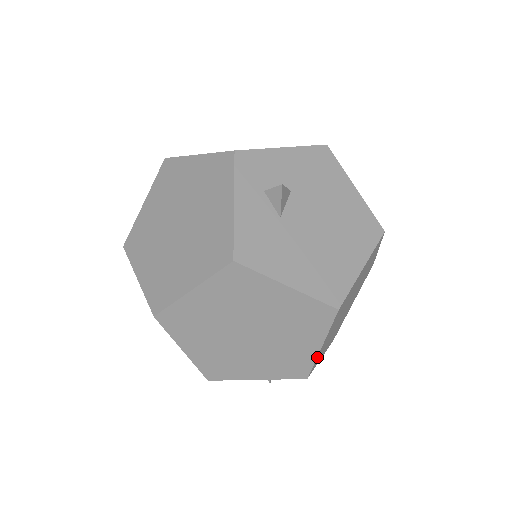
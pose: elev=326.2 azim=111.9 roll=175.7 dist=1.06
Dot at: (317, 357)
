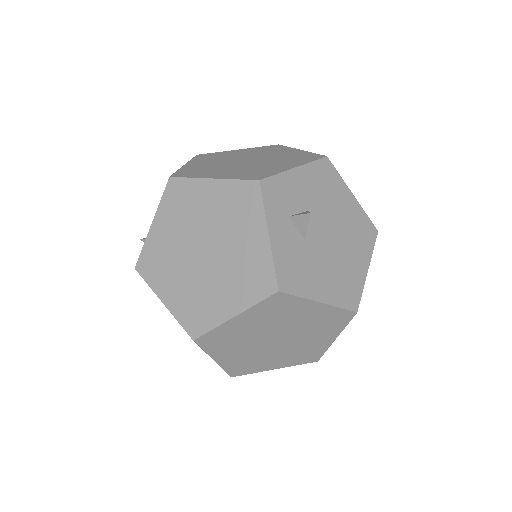
Dot at: (329, 345)
